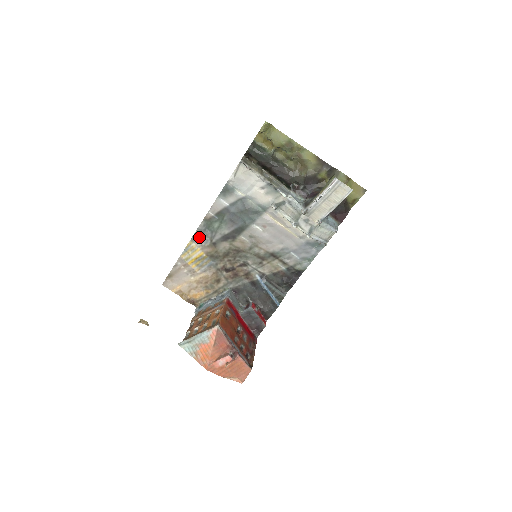
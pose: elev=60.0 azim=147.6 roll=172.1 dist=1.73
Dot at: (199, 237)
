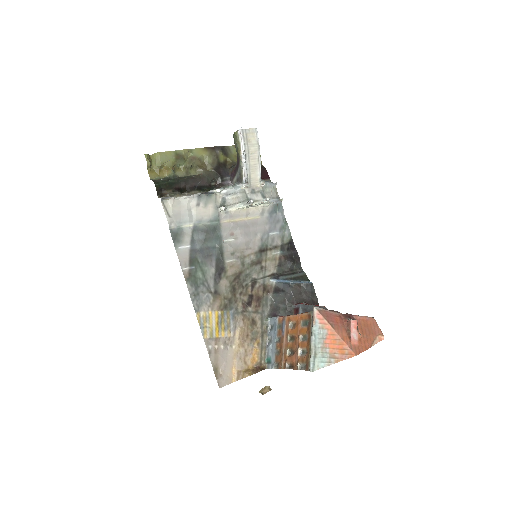
Dot at: (199, 301)
